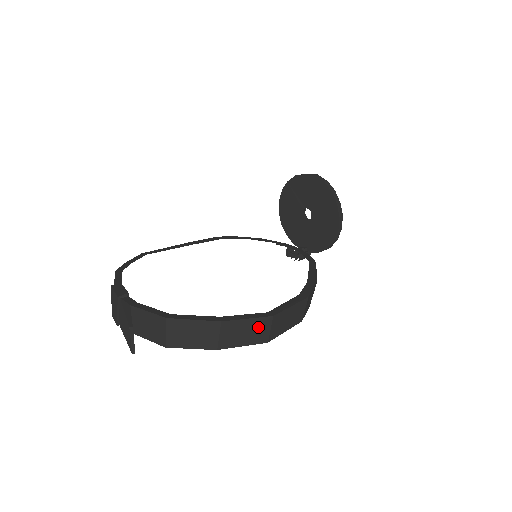
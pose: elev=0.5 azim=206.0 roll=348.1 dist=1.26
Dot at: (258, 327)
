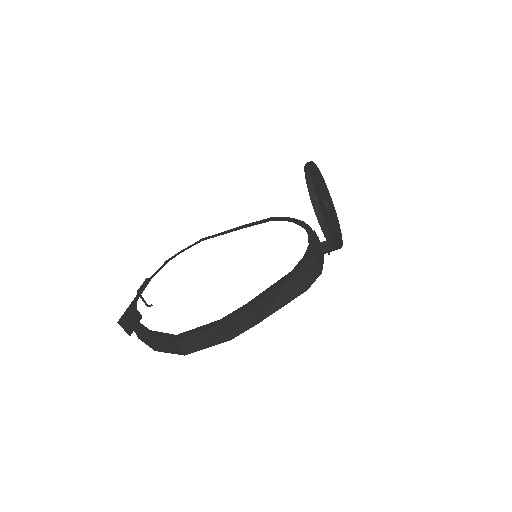
Dot at: (170, 344)
